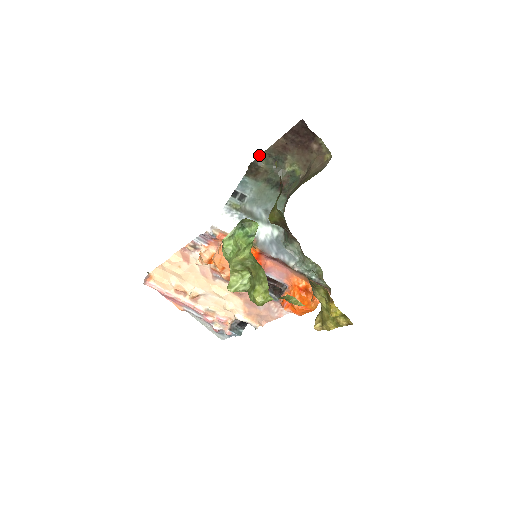
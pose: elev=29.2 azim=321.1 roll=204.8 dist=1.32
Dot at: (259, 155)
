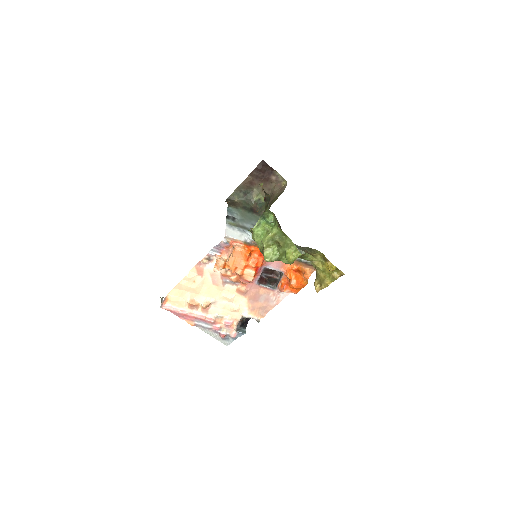
Dot at: occluded
